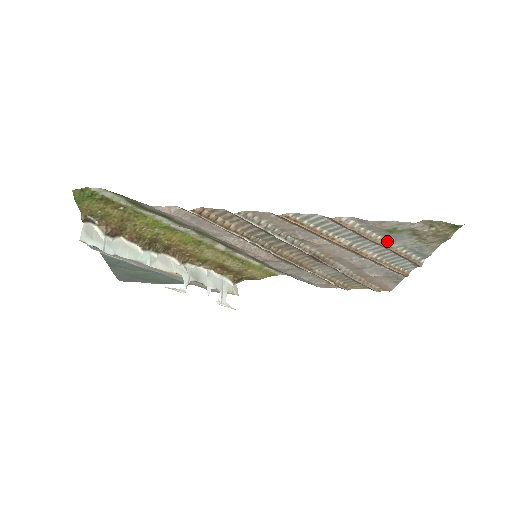
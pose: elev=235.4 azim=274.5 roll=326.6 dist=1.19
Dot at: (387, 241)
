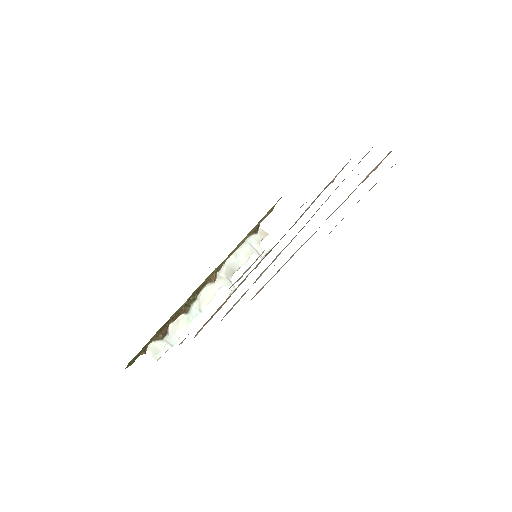
Dot at: occluded
